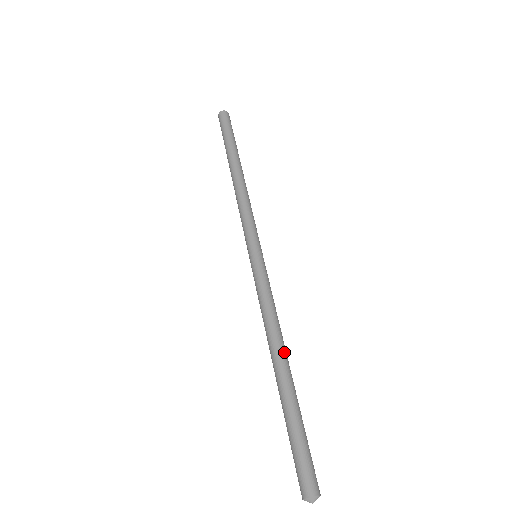
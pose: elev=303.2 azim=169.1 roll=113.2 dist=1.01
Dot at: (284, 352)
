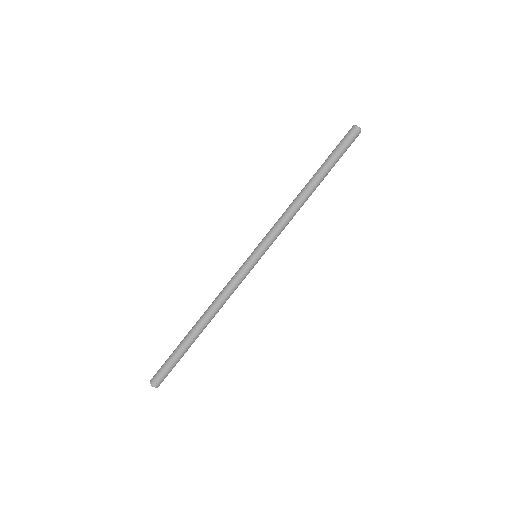
Dot at: (210, 321)
